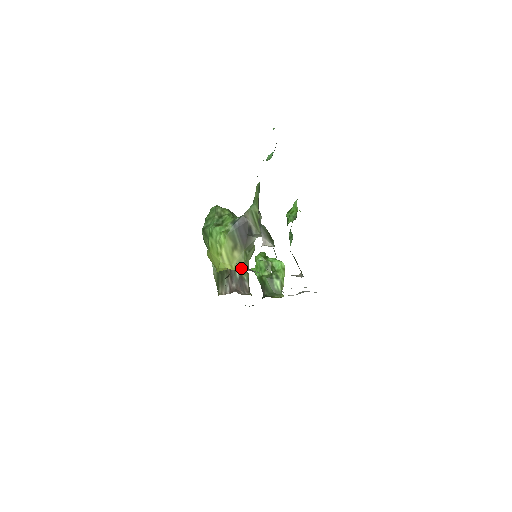
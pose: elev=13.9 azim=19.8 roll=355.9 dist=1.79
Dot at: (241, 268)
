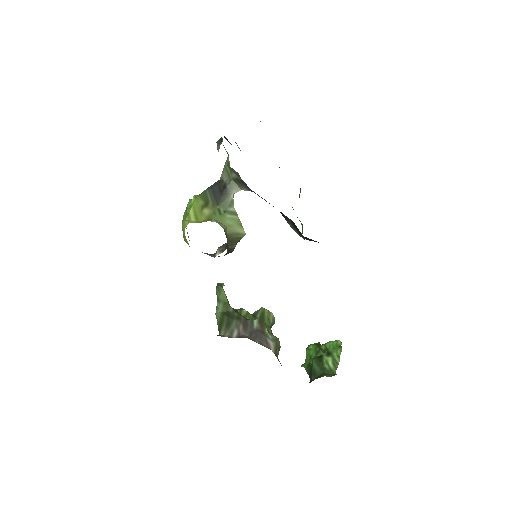
Dot at: occluded
